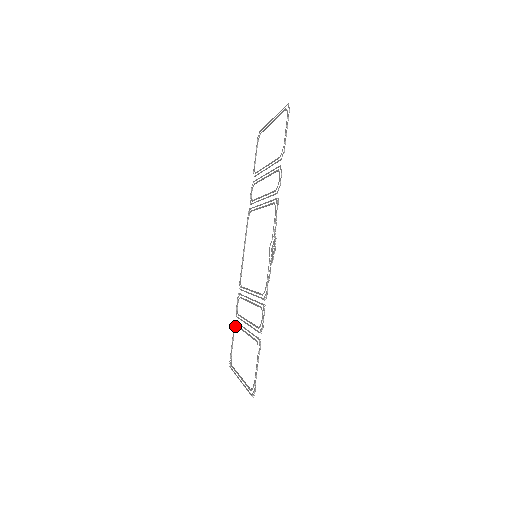
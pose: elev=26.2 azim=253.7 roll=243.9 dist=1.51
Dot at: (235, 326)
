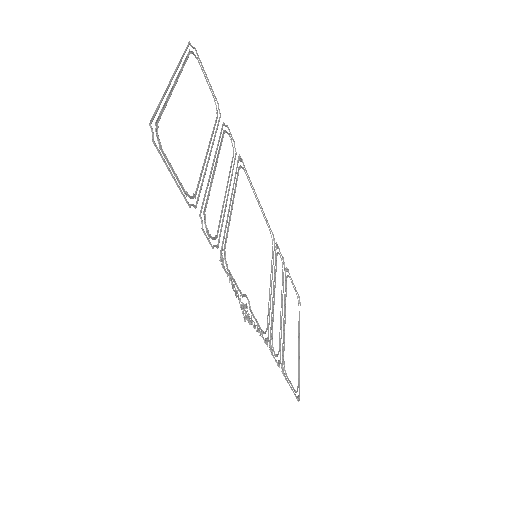
Dot at: occluded
